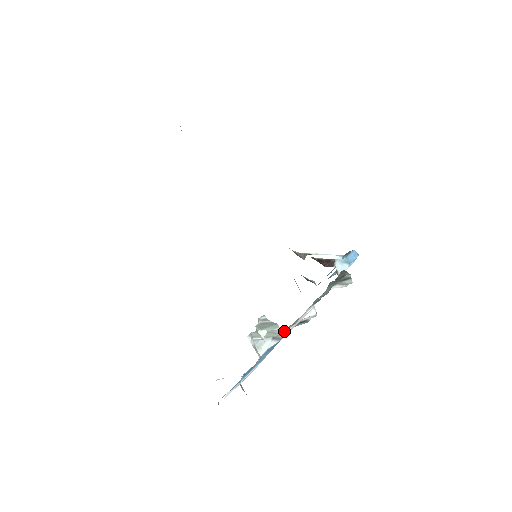
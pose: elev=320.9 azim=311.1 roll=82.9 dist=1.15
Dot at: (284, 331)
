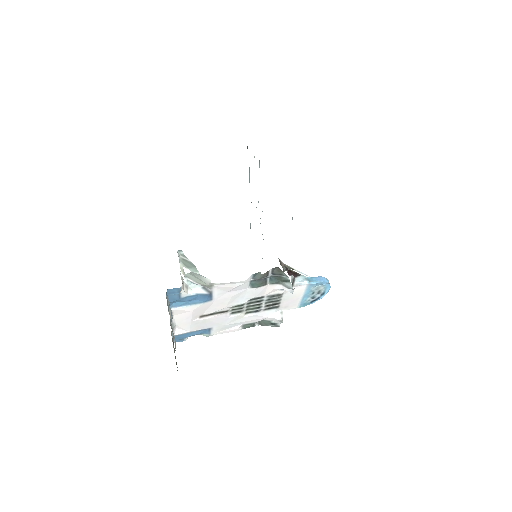
Dot at: (207, 282)
